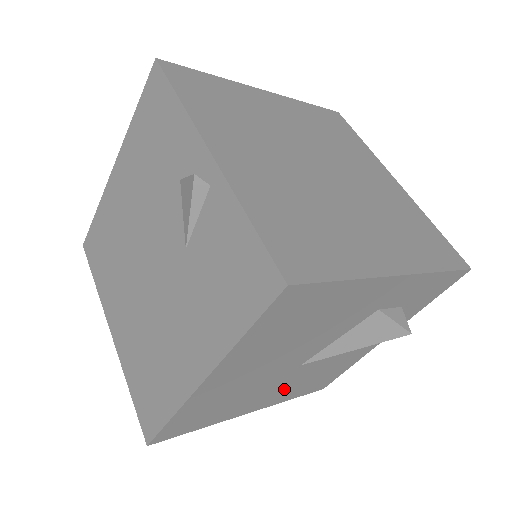
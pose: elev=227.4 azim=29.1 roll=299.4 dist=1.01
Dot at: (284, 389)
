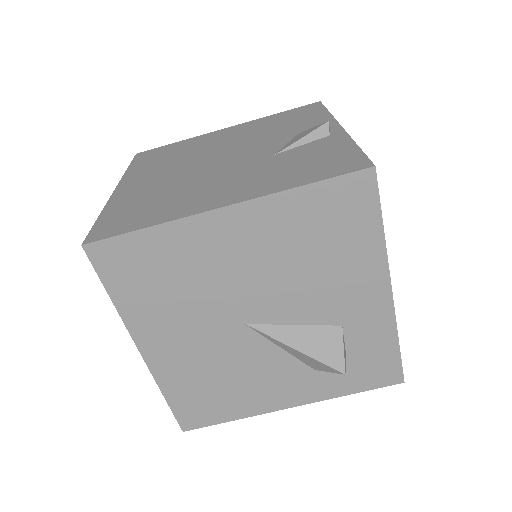
Dot at: (192, 355)
